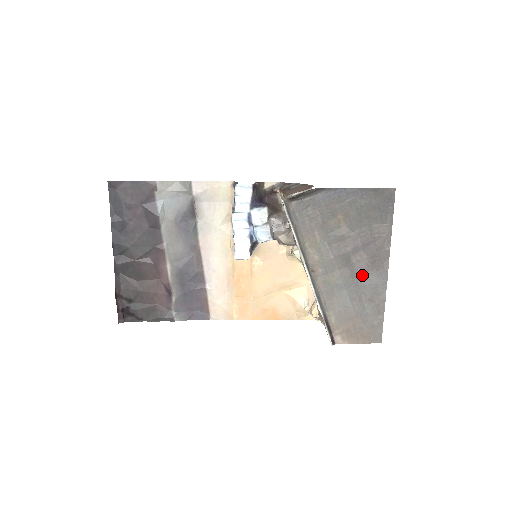
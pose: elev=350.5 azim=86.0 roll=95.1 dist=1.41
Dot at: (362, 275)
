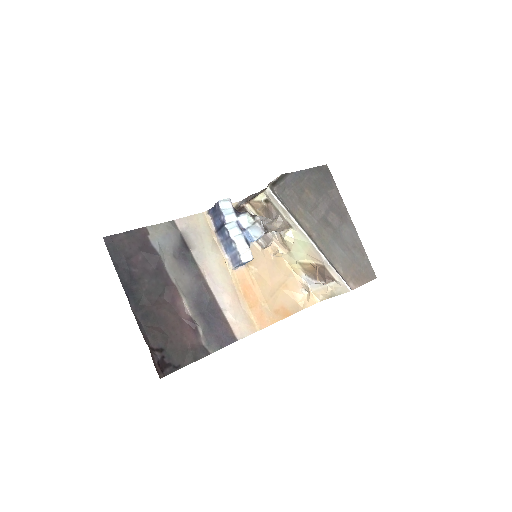
Dot at: (340, 229)
